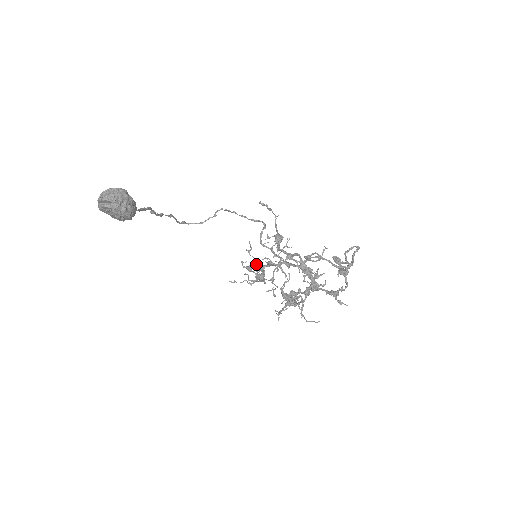
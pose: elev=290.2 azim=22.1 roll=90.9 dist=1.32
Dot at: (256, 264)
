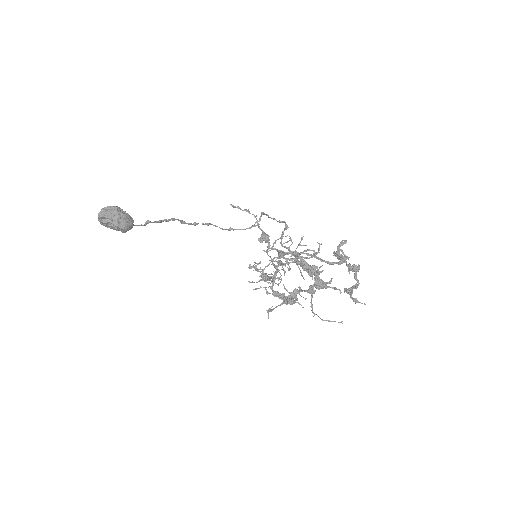
Dot at: (250, 264)
